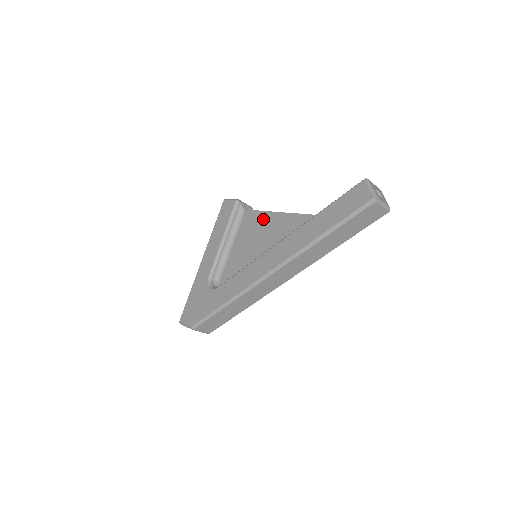
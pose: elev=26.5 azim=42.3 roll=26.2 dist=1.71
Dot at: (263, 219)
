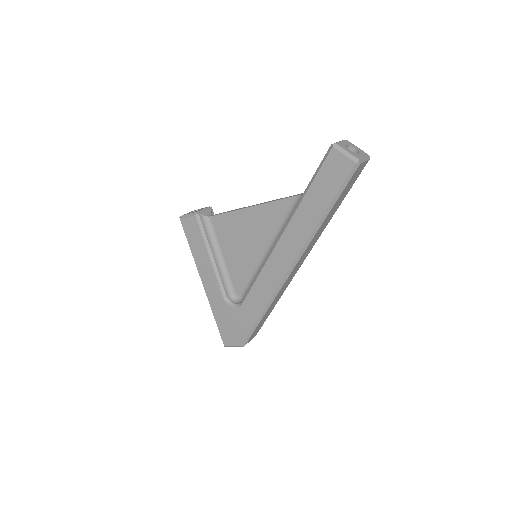
Dot at: (238, 220)
